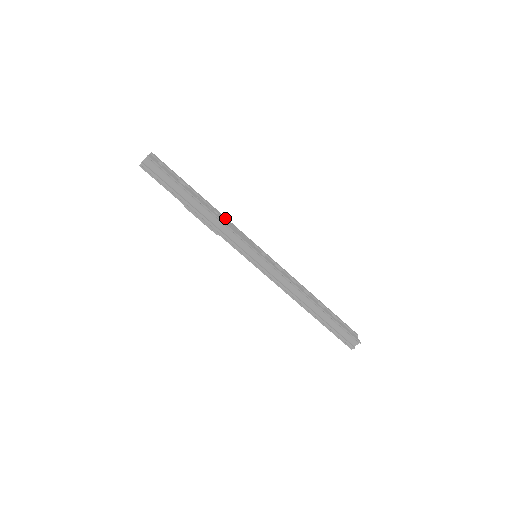
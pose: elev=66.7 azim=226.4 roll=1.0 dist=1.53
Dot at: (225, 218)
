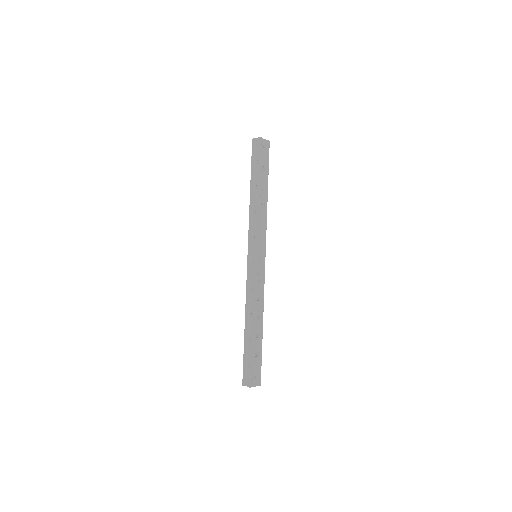
Dot at: (265, 216)
